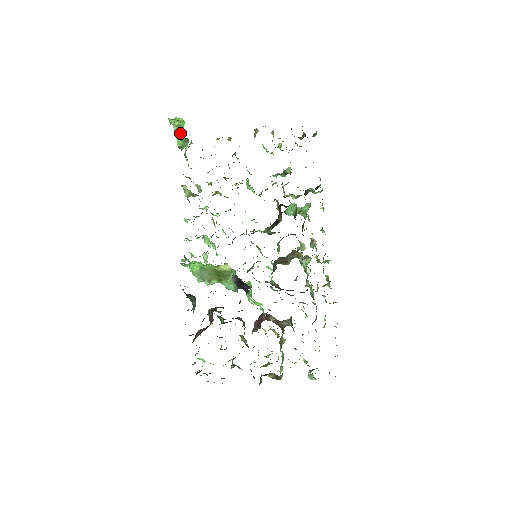
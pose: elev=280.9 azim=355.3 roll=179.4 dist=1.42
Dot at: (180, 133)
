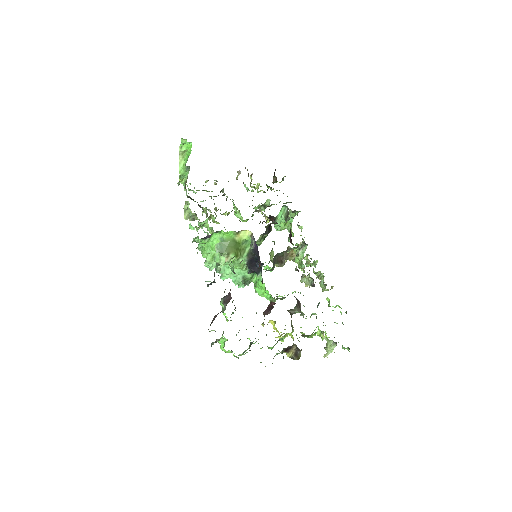
Dot at: (183, 161)
